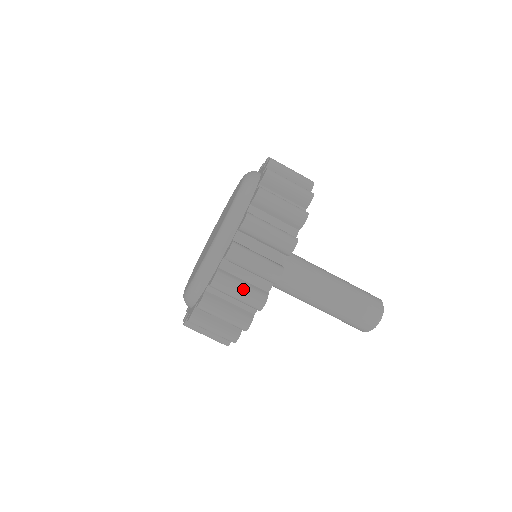
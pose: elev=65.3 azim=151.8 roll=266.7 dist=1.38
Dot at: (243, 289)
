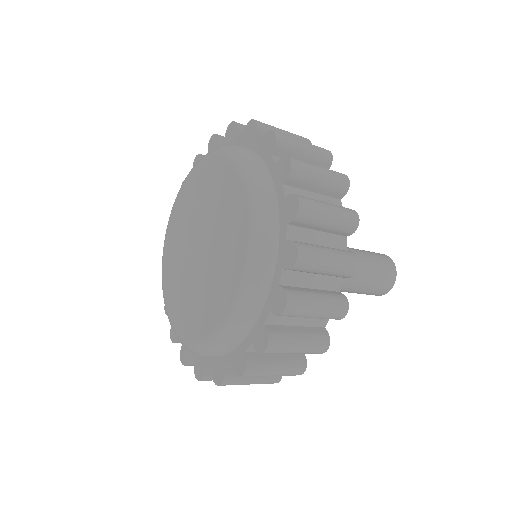
Dot at: (318, 166)
